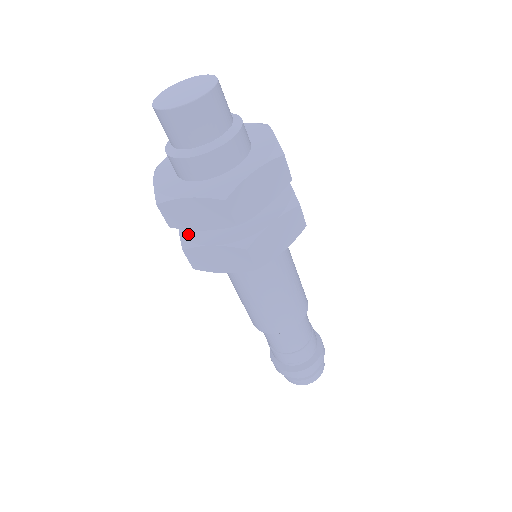
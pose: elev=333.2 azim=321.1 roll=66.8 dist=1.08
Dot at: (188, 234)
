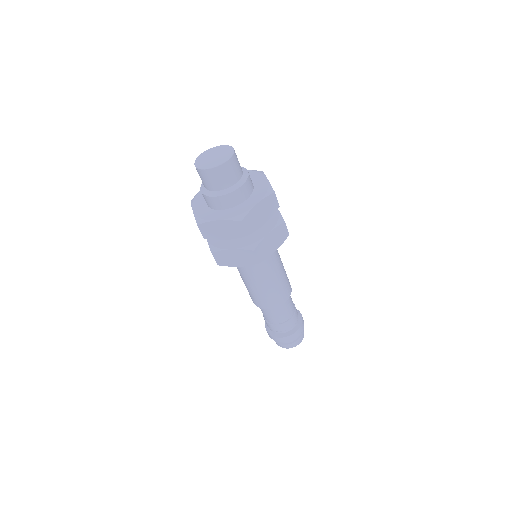
Dot at: (214, 243)
